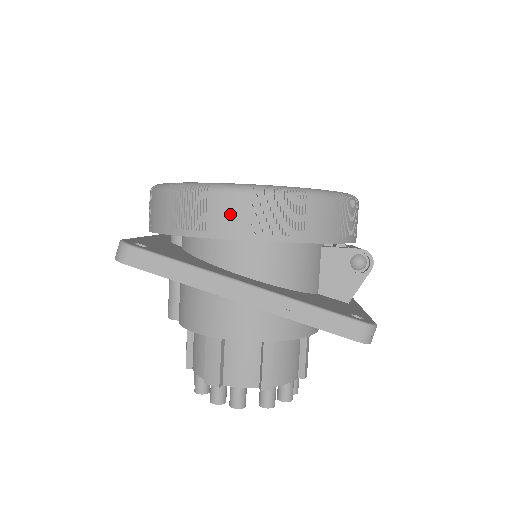
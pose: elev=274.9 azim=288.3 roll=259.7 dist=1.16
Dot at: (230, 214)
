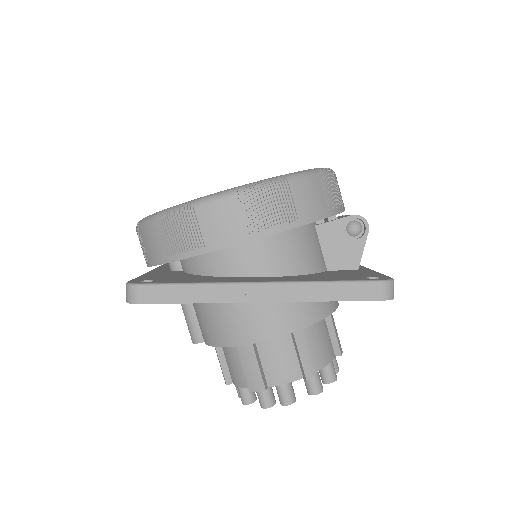
Dot at: (223, 222)
